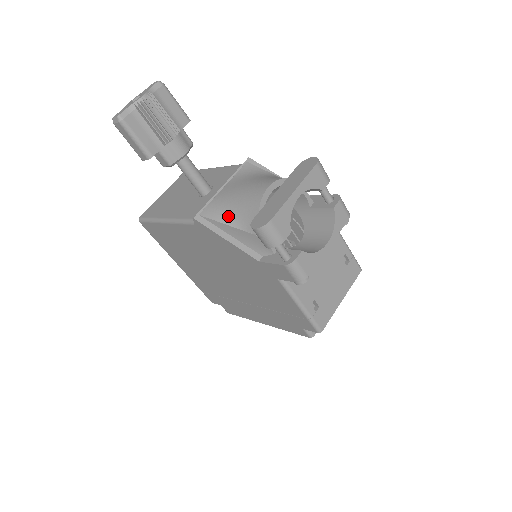
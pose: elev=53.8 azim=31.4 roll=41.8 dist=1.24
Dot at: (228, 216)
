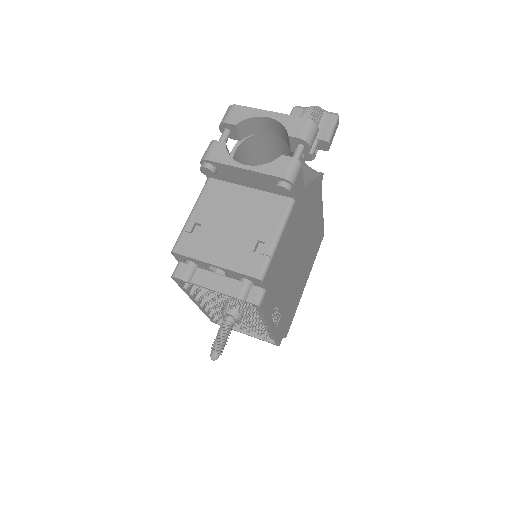
Dot at: occluded
